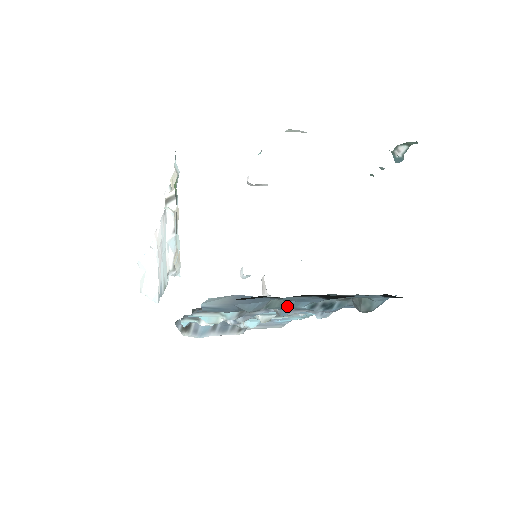
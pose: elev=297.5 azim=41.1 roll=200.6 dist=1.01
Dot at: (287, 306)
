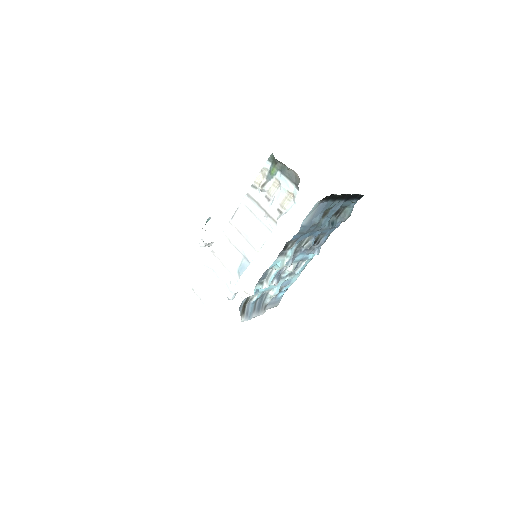
Dot at: (323, 224)
